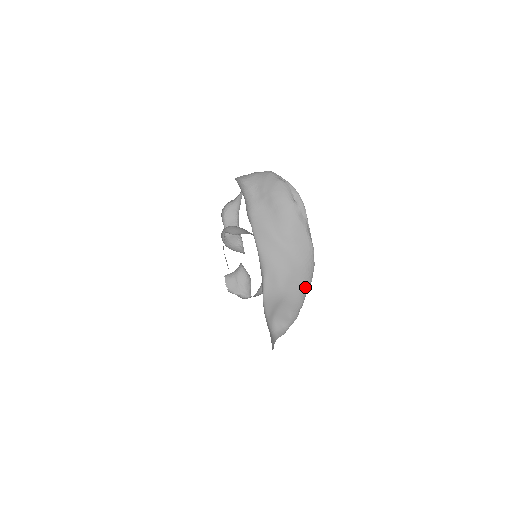
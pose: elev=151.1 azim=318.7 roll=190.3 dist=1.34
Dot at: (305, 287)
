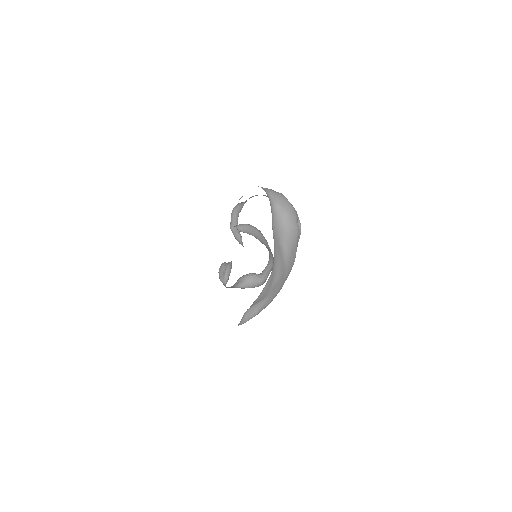
Dot at: (278, 292)
